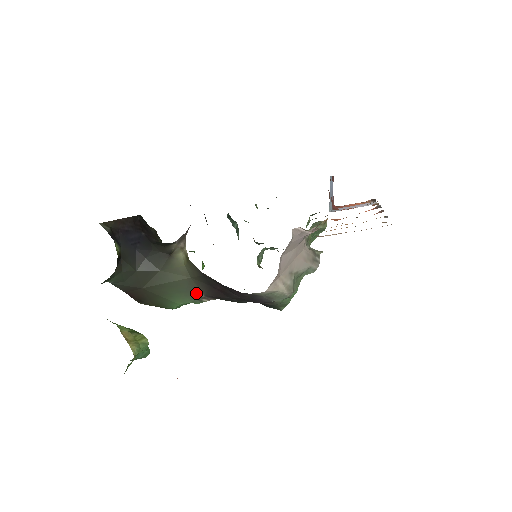
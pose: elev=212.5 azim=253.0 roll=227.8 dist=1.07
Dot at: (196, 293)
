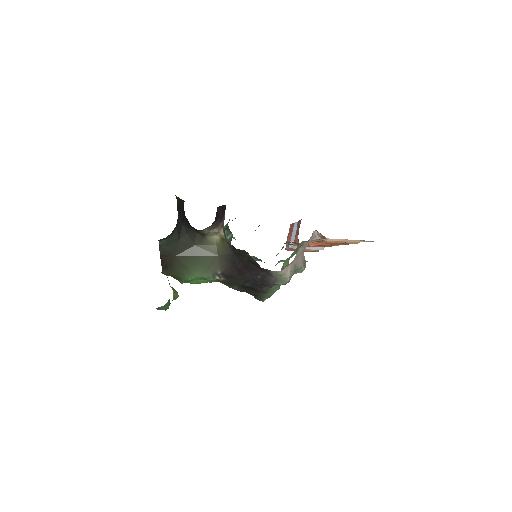
Dot at: (215, 269)
